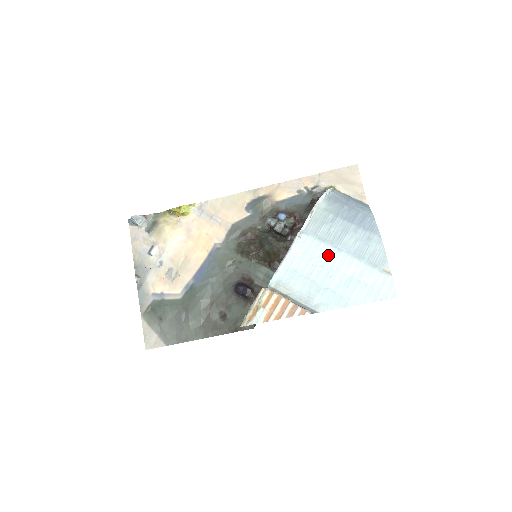
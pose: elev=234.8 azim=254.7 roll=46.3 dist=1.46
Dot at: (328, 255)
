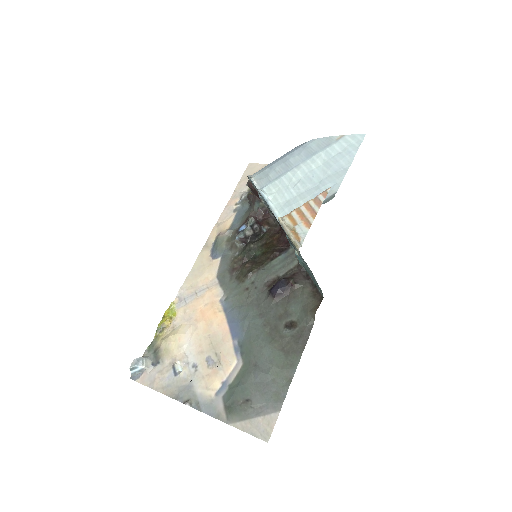
Dot at: (294, 174)
